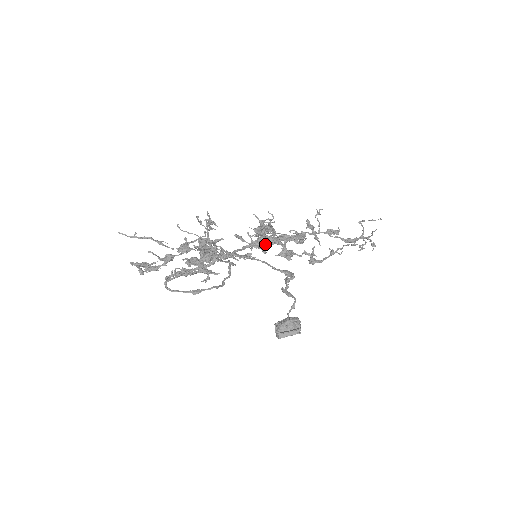
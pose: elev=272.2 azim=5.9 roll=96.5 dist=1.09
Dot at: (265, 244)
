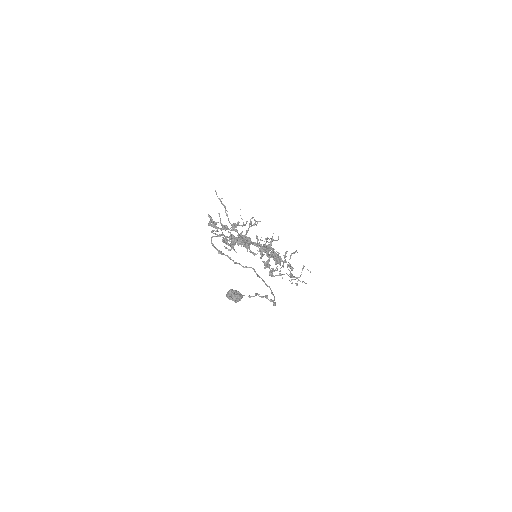
Dot at: (263, 251)
